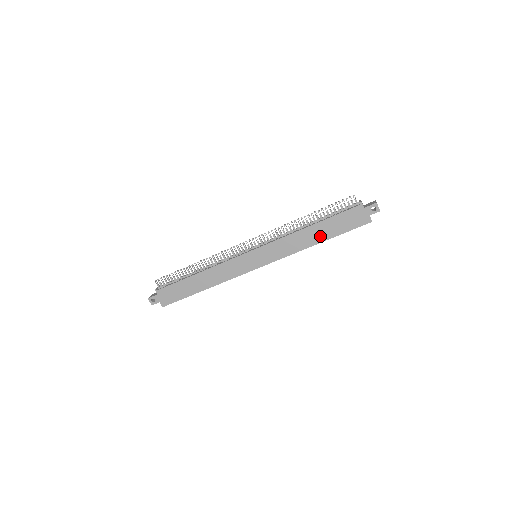
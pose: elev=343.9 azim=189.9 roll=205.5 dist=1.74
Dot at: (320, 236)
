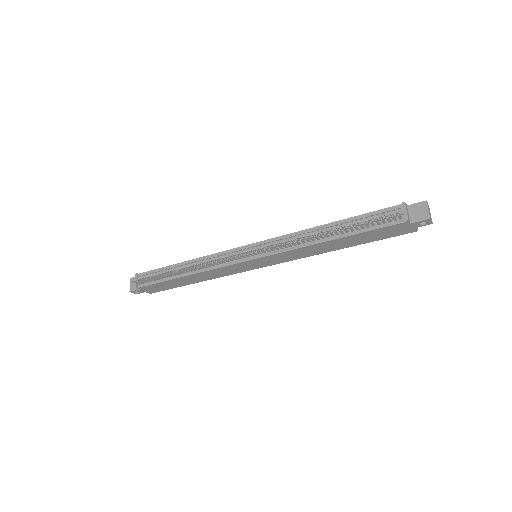
Dot at: (343, 245)
